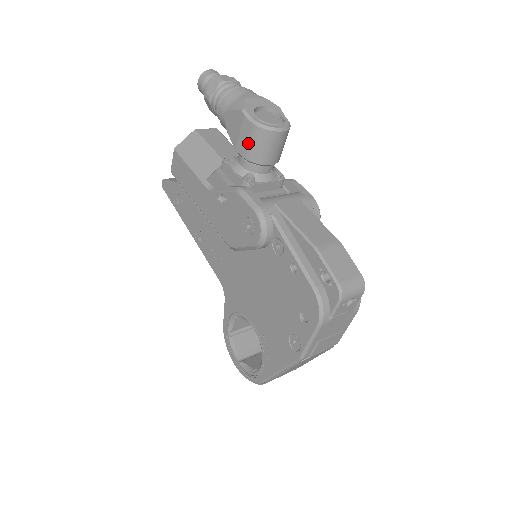
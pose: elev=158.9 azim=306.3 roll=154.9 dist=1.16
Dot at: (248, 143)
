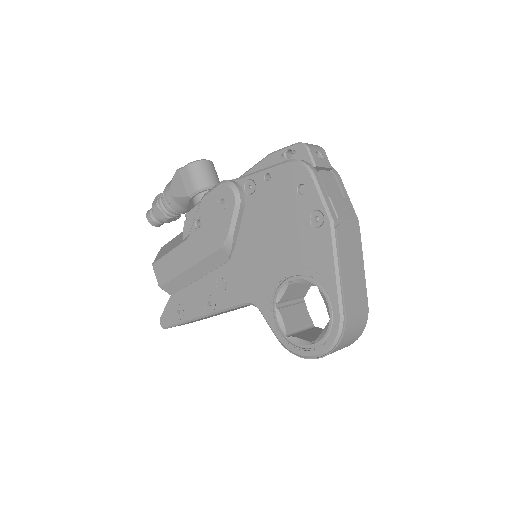
Dot at: (191, 180)
